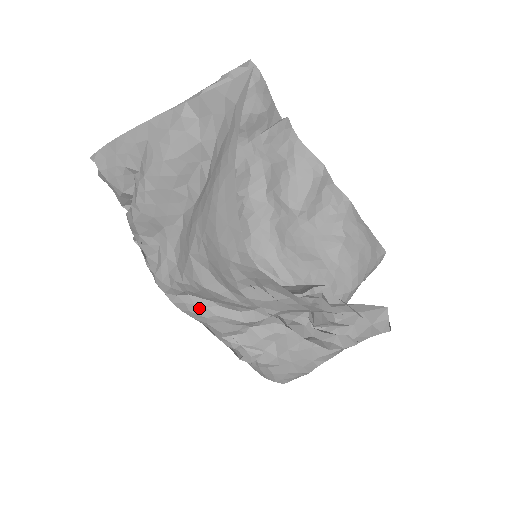
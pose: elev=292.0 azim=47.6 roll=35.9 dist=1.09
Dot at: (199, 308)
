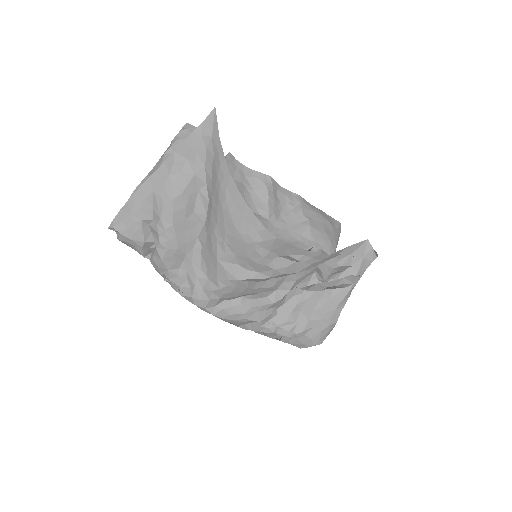
Dot at: (236, 308)
